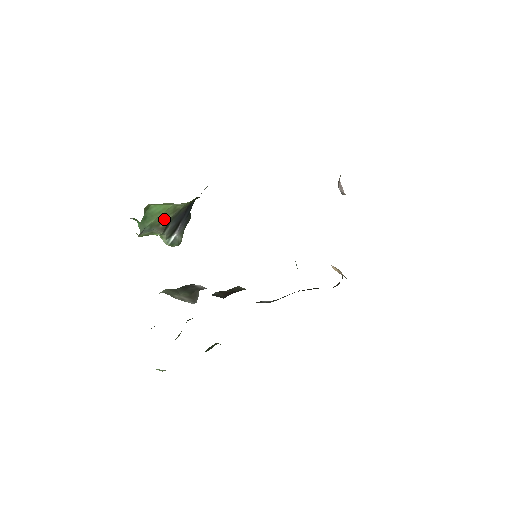
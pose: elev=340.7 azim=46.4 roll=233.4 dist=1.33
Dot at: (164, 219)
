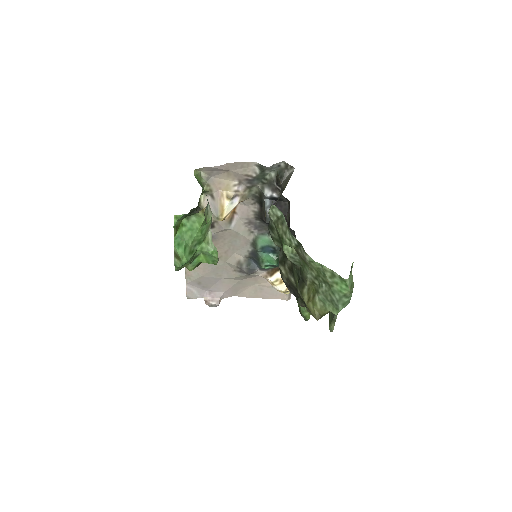
Dot at: occluded
